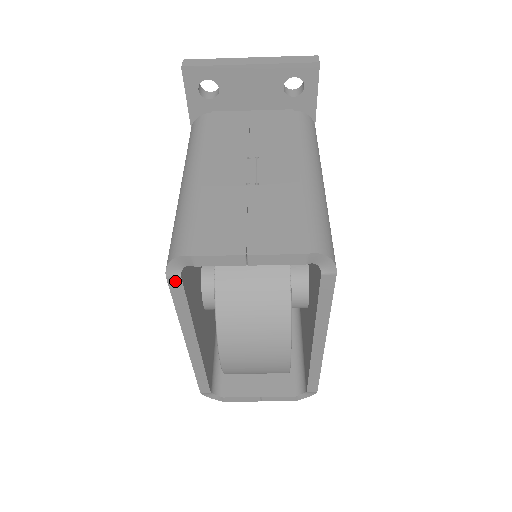
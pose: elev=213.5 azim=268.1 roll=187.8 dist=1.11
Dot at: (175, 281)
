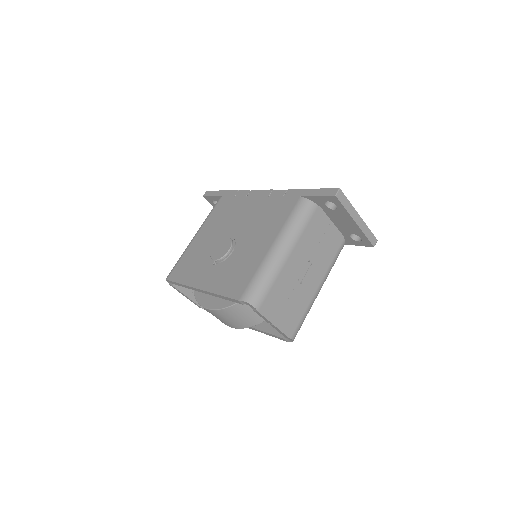
Dot at: (238, 302)
